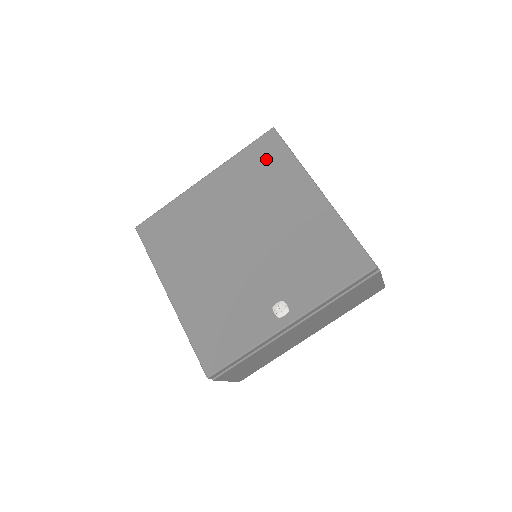
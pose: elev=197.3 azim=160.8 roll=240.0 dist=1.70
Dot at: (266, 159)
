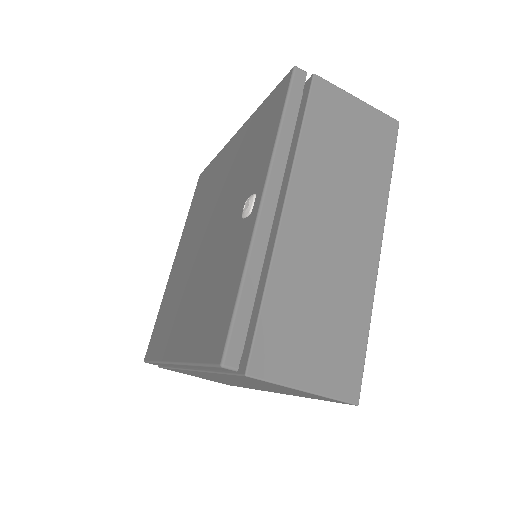
Dot at: (202, 187)
